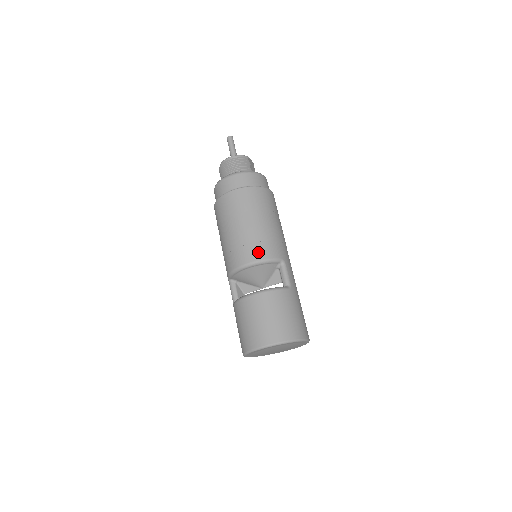
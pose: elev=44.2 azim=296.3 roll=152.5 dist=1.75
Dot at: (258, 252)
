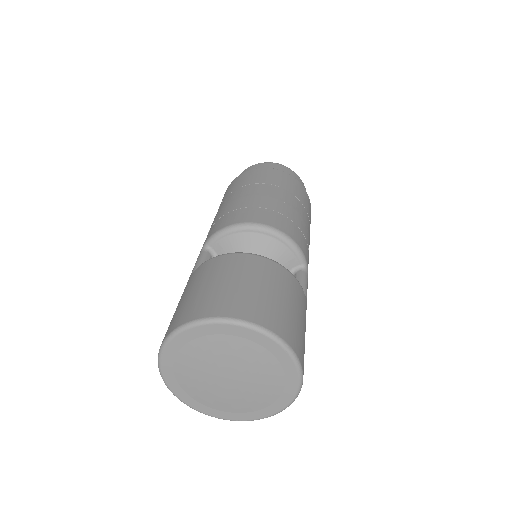
Dot at: (286, 225)
